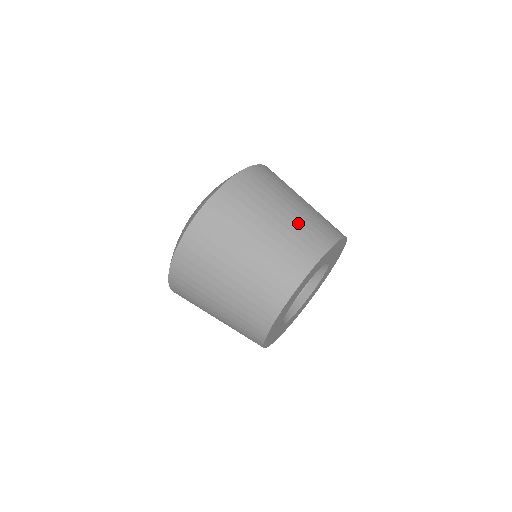
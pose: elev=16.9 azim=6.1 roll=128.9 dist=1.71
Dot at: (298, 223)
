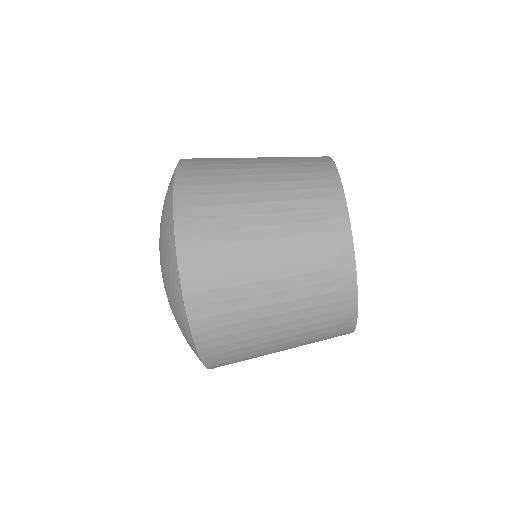
Dot at: (296, 254)
